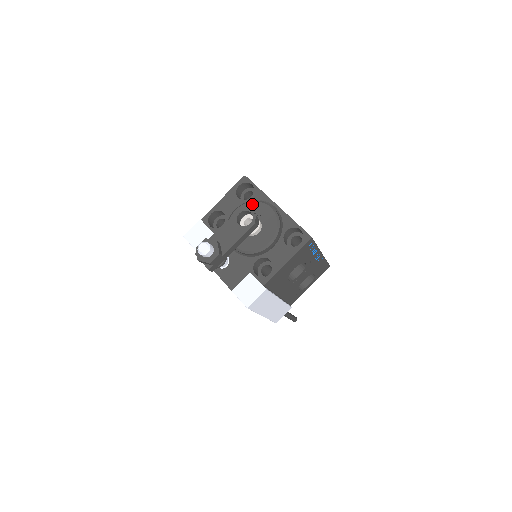
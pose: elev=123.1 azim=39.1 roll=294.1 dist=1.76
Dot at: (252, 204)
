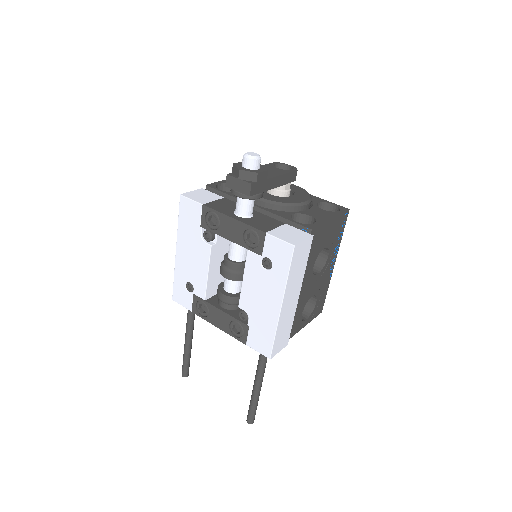
Dot at: occluded
